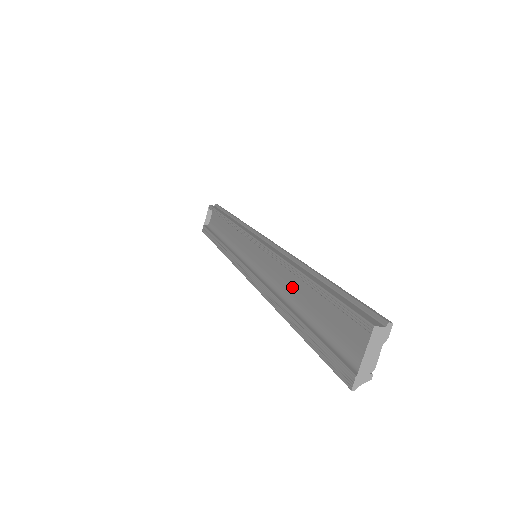
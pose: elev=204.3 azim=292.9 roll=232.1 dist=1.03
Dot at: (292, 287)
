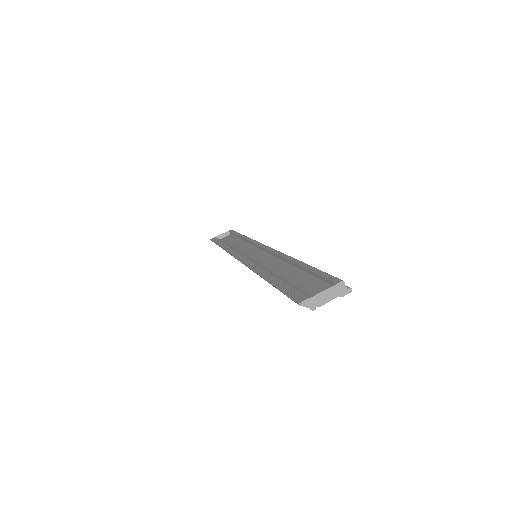
Dot at: (279, 270)
